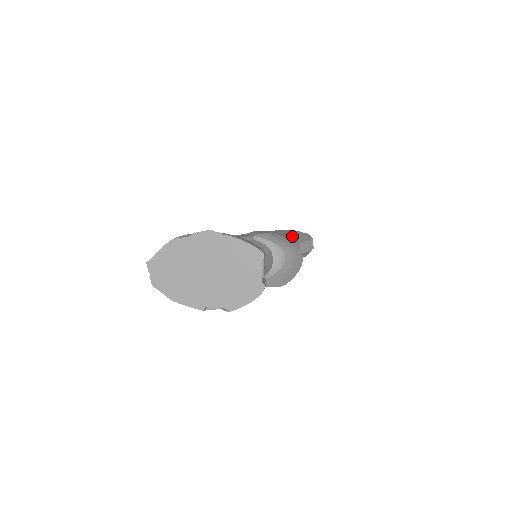
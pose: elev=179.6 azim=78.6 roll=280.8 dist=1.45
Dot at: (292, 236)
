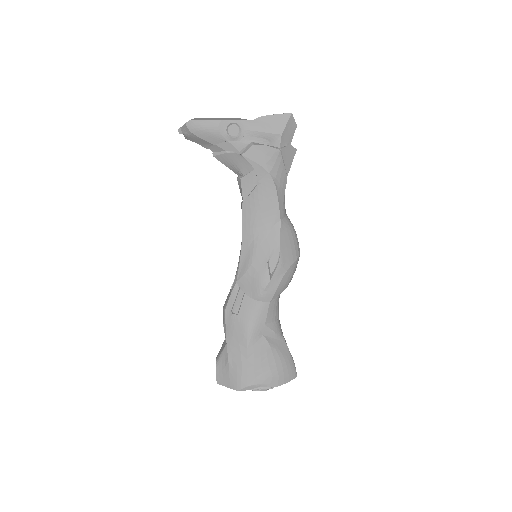
Dot at: (280, 175)
